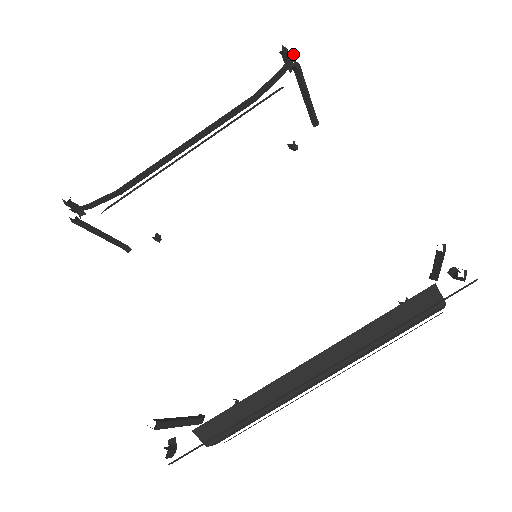
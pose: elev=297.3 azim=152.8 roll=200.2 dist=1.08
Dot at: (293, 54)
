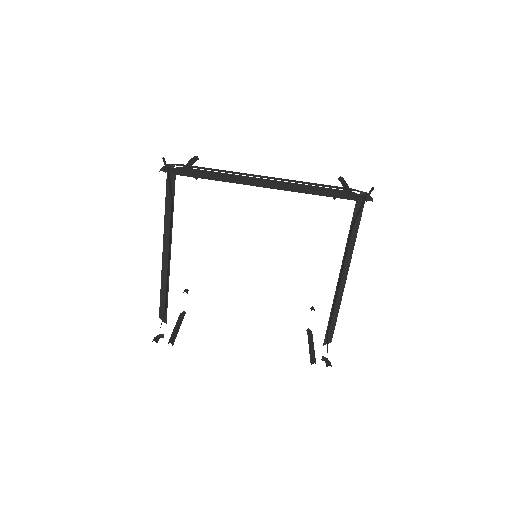
Dot at: occluded
